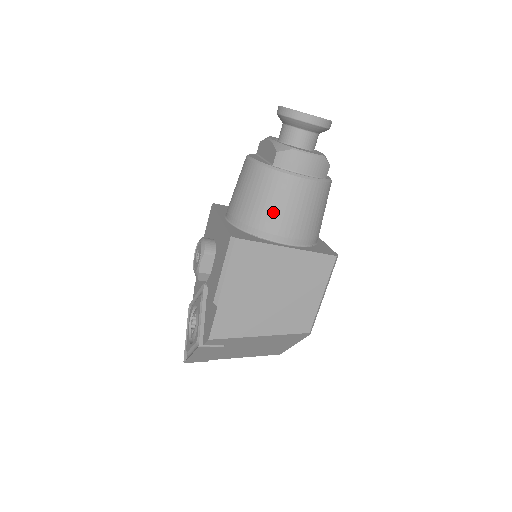
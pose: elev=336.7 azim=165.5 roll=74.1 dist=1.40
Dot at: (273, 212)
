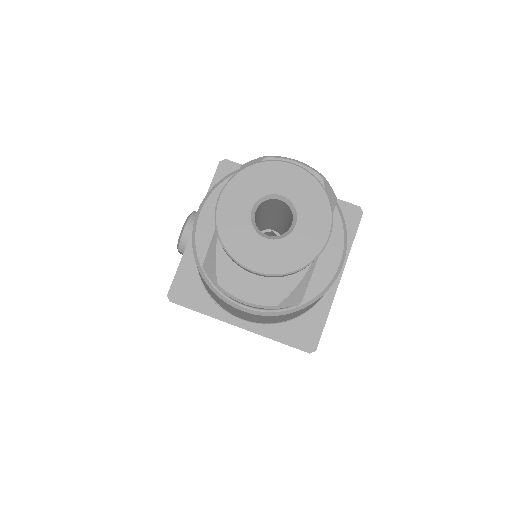
Dot at: (216, 299)
